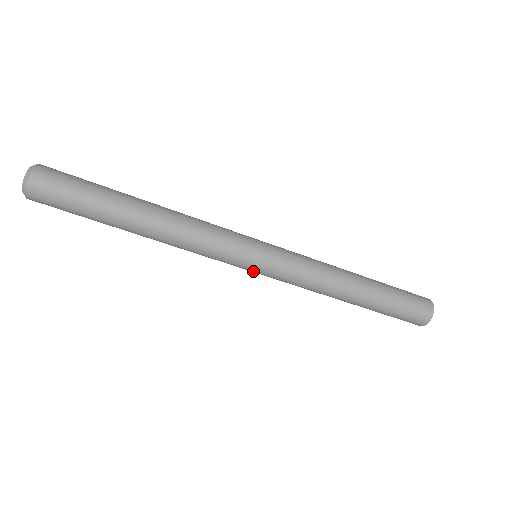
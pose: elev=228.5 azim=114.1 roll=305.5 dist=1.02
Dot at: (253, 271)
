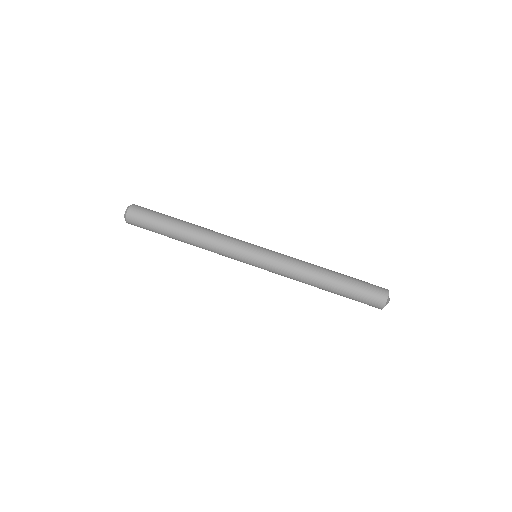
Dot at: (254, 260)
